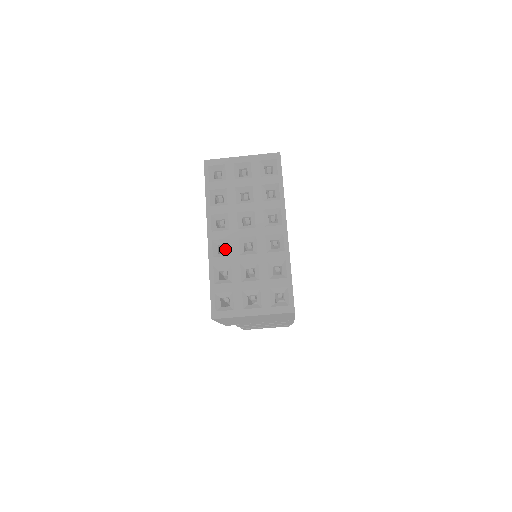
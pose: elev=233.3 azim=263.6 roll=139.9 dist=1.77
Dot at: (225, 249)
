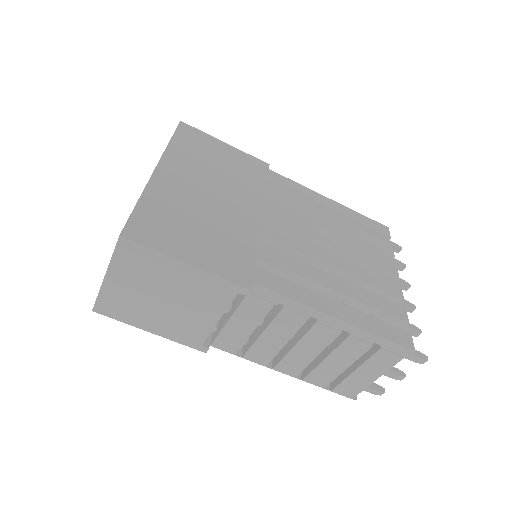
Dot at: occluded
